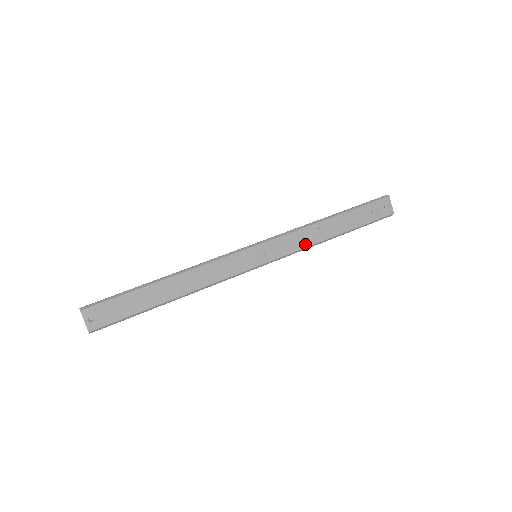
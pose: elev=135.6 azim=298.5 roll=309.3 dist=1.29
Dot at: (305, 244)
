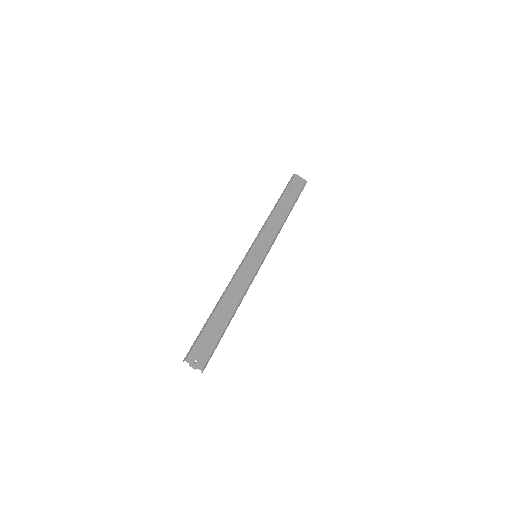
Dot at: (276, 230)
